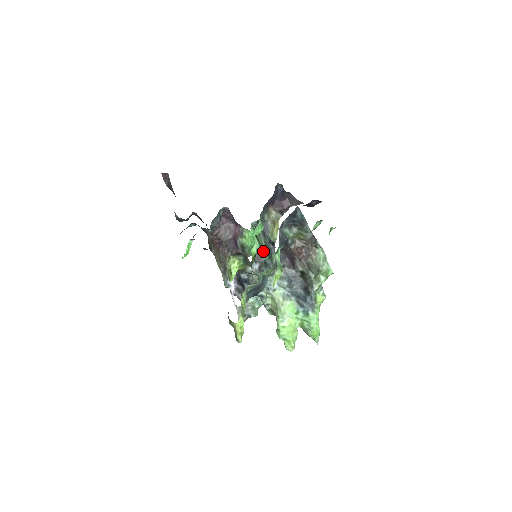
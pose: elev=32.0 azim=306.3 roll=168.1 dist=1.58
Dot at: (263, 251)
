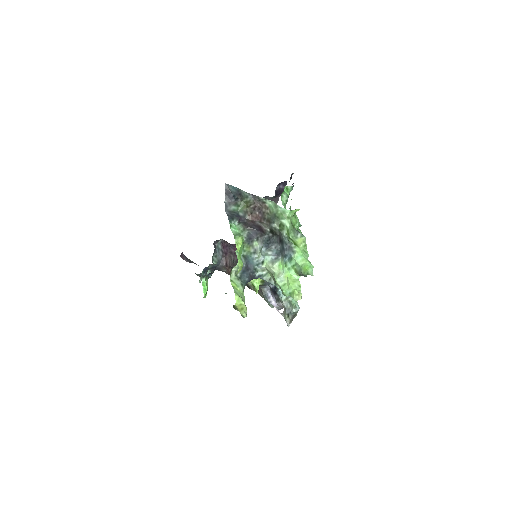
Dot at: occluded
